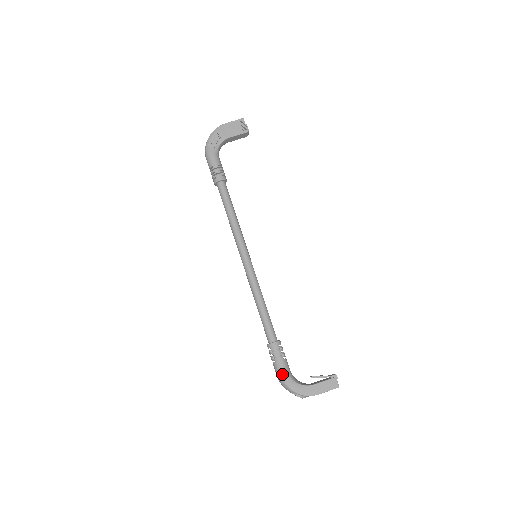
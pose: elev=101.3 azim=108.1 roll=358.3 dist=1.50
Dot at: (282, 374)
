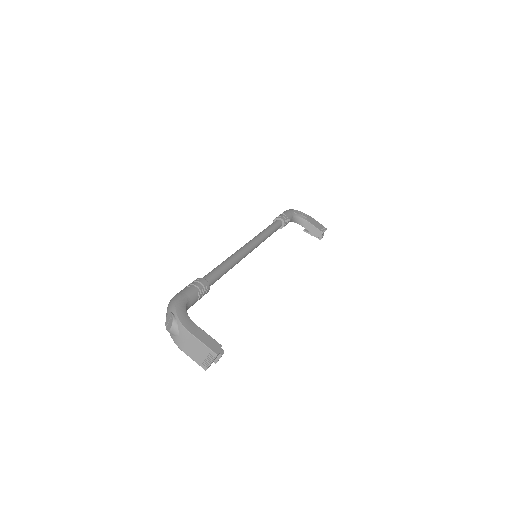
Dot at: (184, 294)
